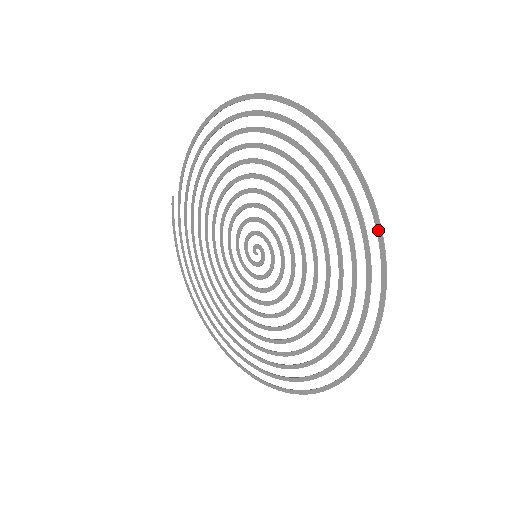
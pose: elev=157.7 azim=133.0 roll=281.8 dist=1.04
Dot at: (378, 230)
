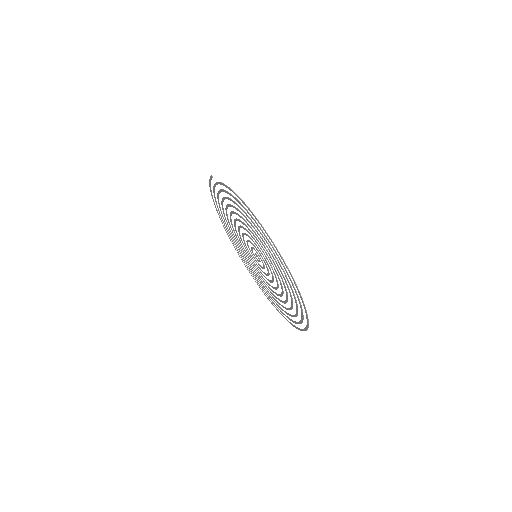
Dot at: (307, 326)
